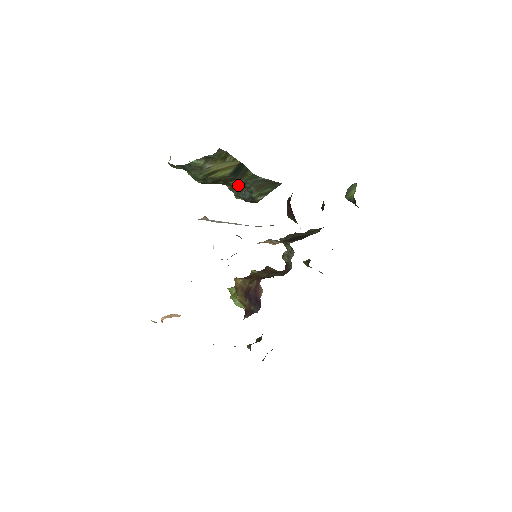
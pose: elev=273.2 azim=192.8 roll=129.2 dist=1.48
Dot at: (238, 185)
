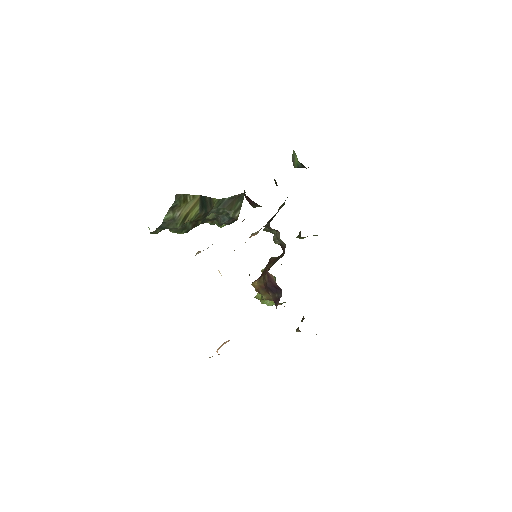
Dot at: (215, 216)
